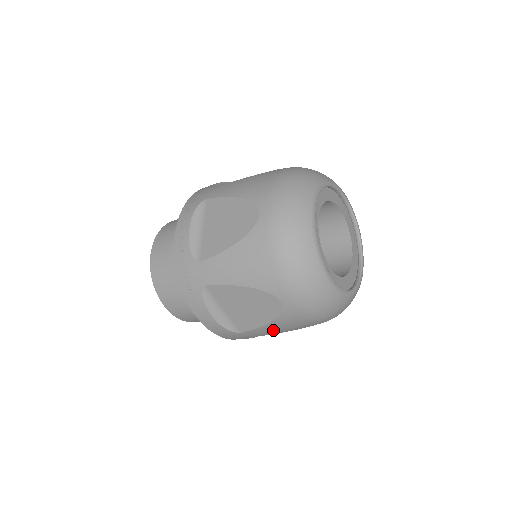
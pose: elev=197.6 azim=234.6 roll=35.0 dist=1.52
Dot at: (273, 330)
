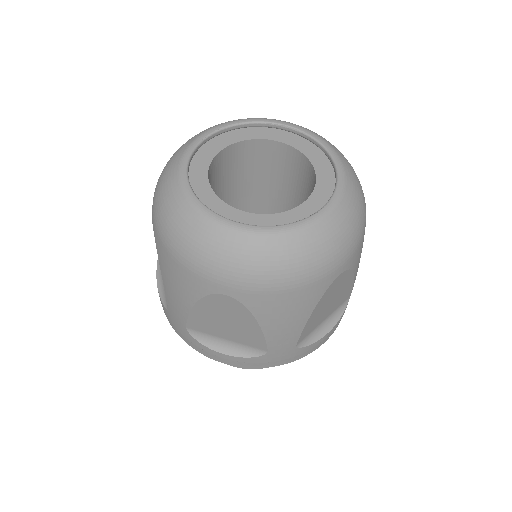
Dot at: (174, 294)
